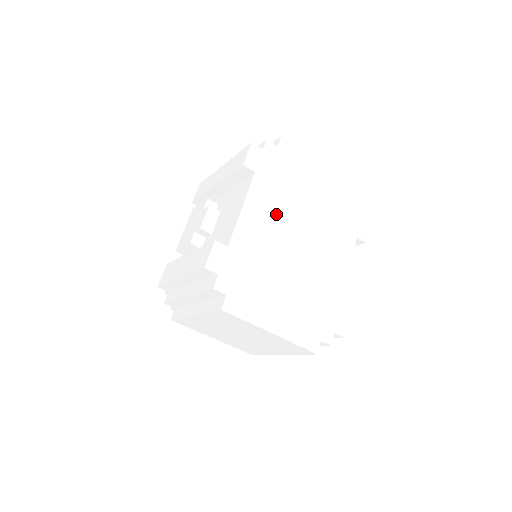
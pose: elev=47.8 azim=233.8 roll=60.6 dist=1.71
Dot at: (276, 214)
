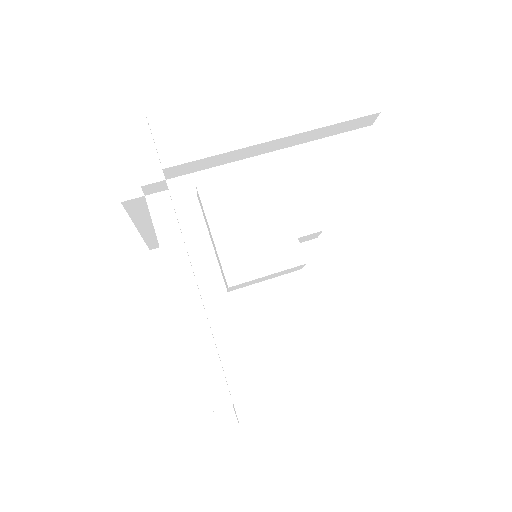
Dot at: occluded
